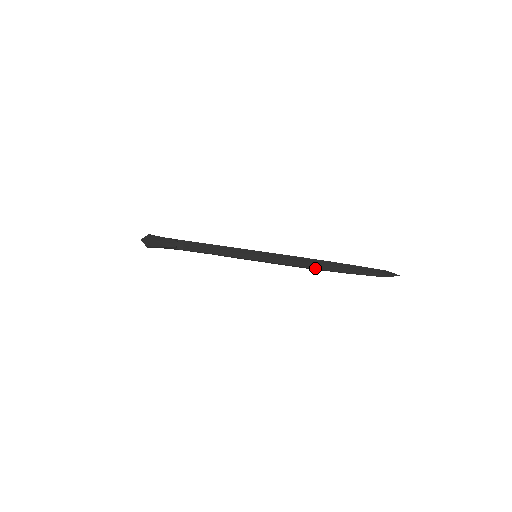
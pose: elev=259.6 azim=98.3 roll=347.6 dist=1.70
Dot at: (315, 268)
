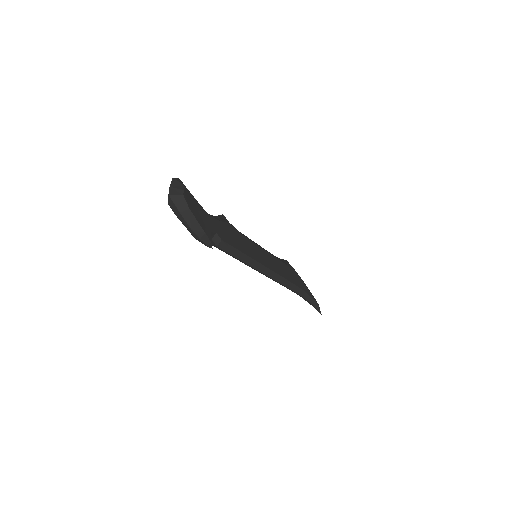
Dot at: (284, 286)
